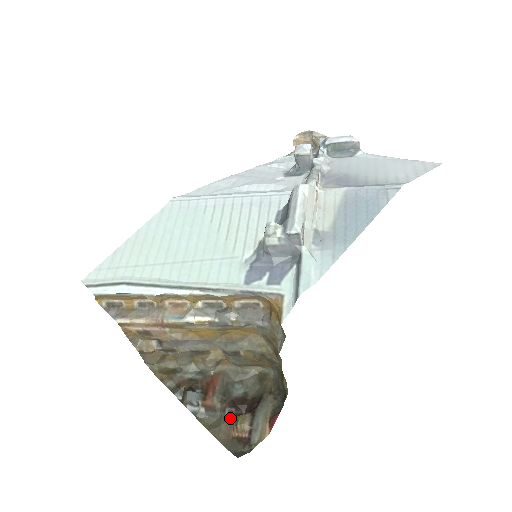
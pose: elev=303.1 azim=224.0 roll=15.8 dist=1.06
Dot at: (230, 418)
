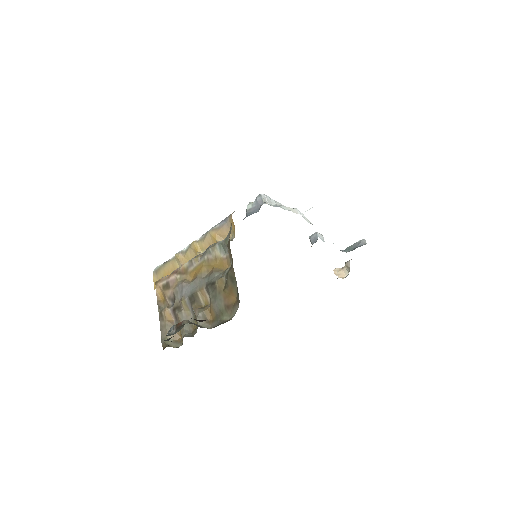
Dot at: occluded
